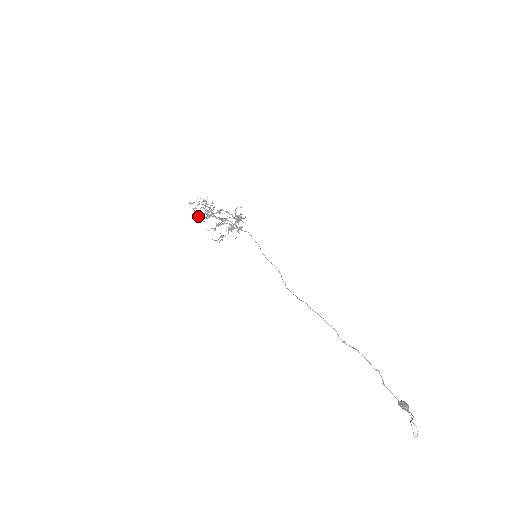
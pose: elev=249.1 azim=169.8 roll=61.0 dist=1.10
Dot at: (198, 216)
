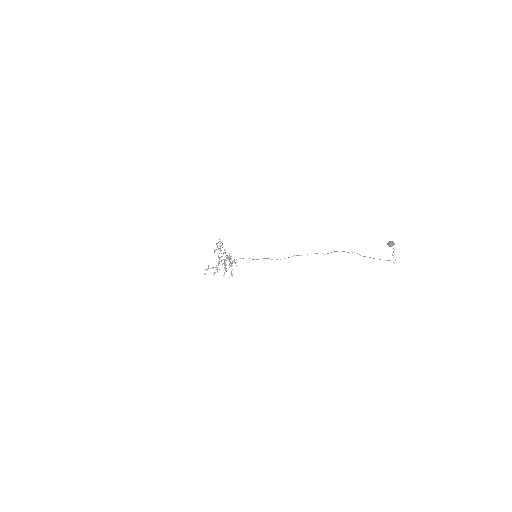
Dot at: (214, 273)
